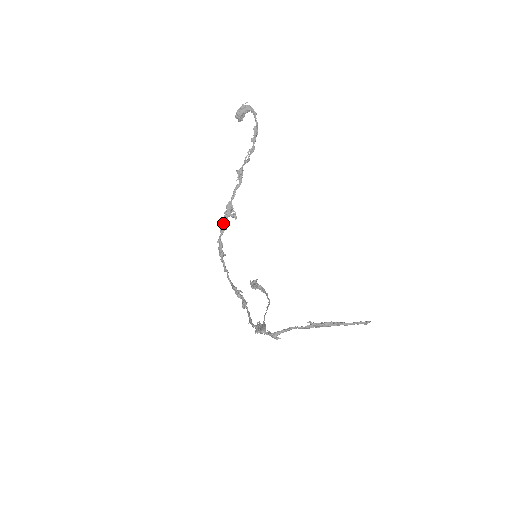
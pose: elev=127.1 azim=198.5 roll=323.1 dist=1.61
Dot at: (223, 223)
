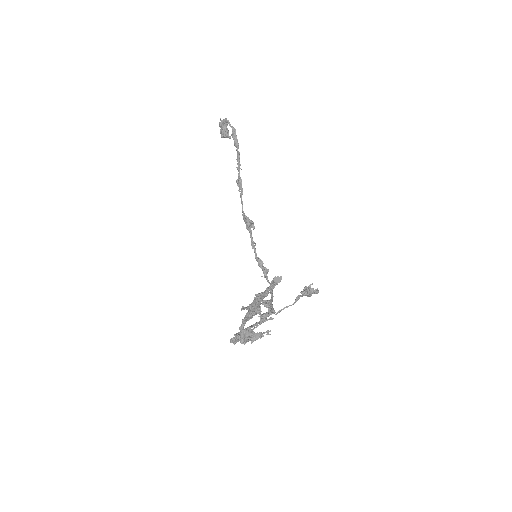
Dot at: (251, 238)
